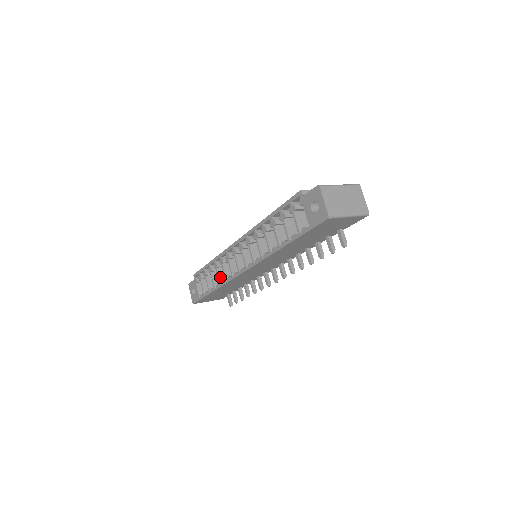
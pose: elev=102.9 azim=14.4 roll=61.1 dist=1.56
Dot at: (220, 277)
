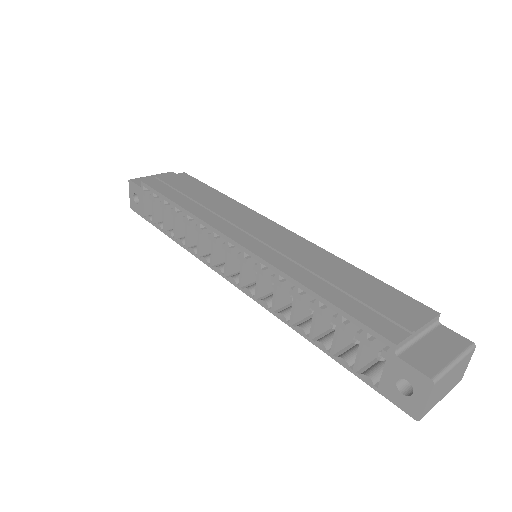
Dot at: (189, 237)
